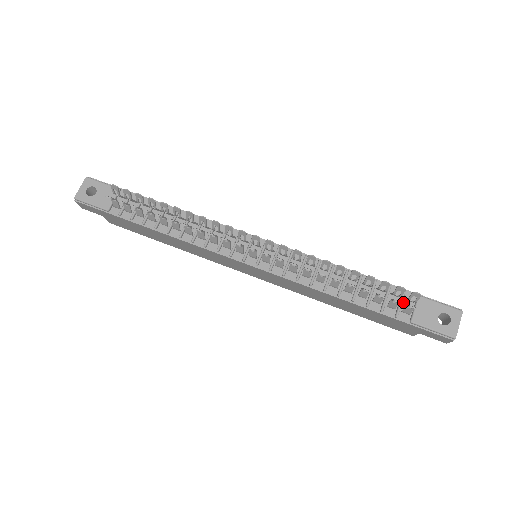
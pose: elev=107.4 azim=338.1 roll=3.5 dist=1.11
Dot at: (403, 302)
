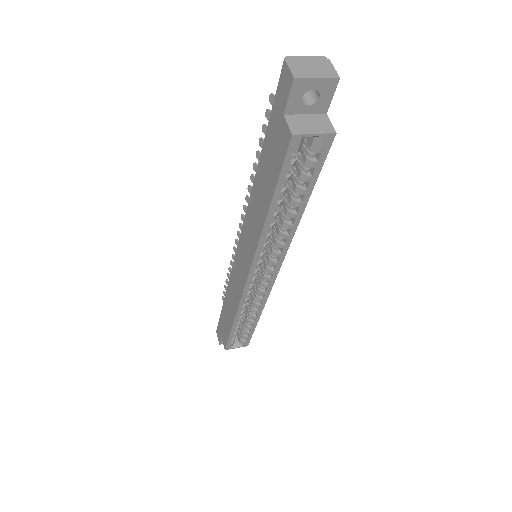
Dot at: occluded
